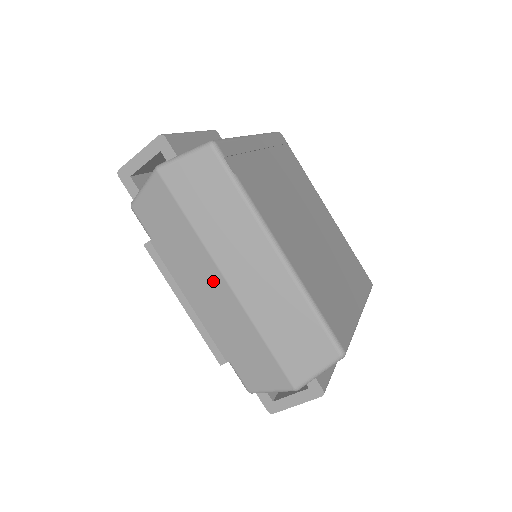
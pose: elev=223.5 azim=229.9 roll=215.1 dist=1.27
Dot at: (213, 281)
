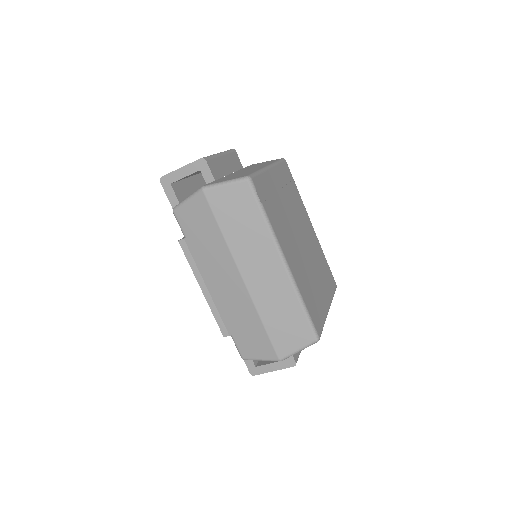
Dot at: (231, 276)
